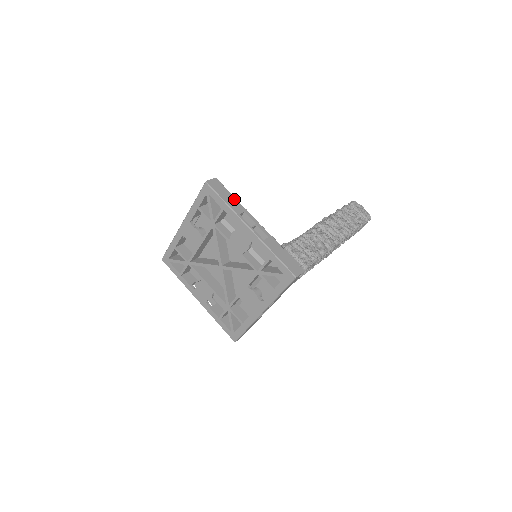
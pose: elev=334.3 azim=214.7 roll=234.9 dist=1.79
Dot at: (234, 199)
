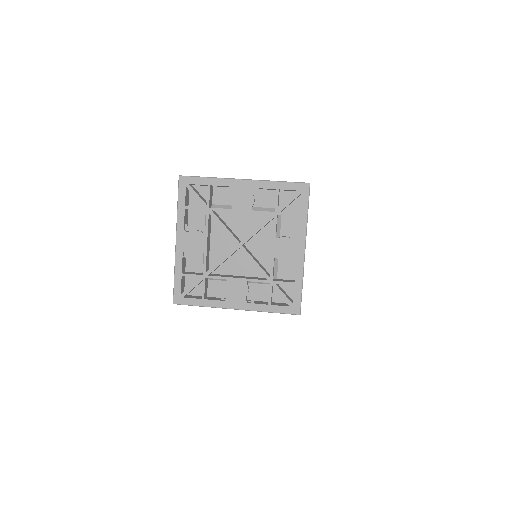
Dot at: occluded
